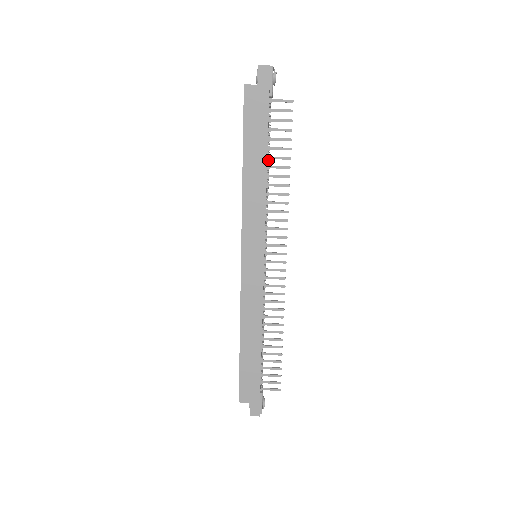
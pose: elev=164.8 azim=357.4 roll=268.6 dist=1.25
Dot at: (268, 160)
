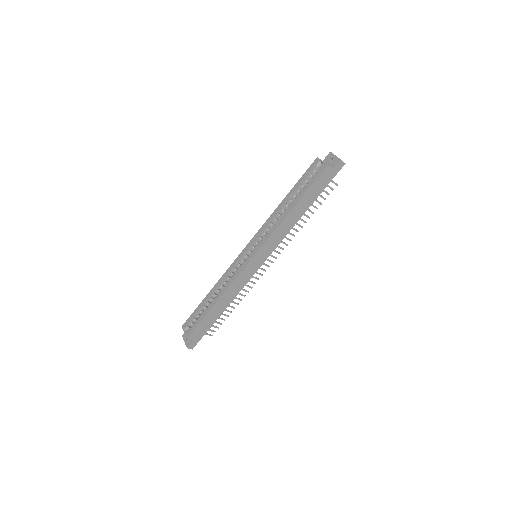
Dot at: occluded
